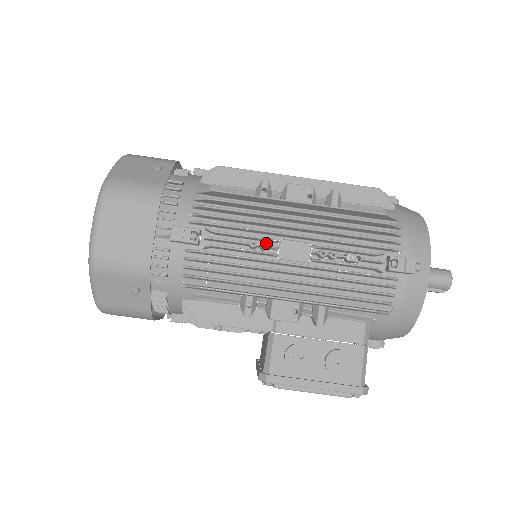
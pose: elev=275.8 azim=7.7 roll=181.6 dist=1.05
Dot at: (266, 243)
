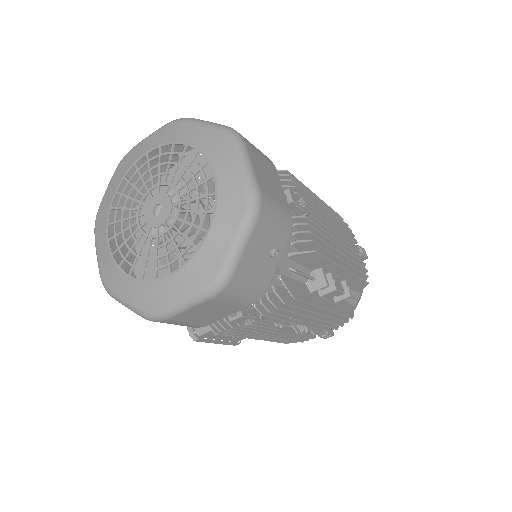
Dot at: occluded
